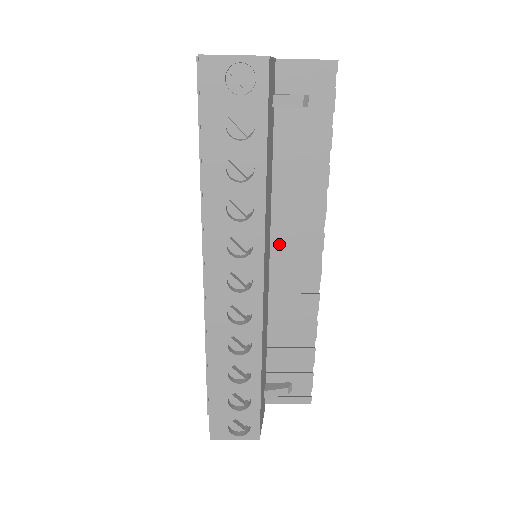
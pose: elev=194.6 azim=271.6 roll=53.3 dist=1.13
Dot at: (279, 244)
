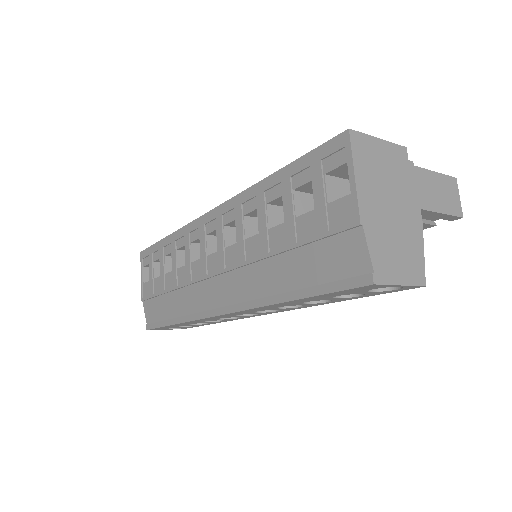
Dot at: occluded
